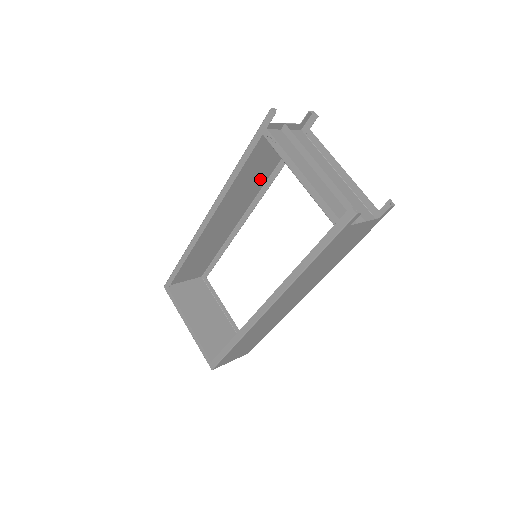
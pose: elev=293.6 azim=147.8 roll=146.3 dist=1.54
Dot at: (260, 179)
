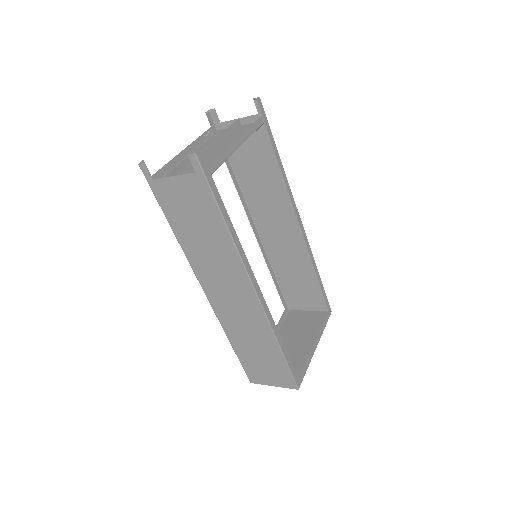
Dot at: (278, 182)
